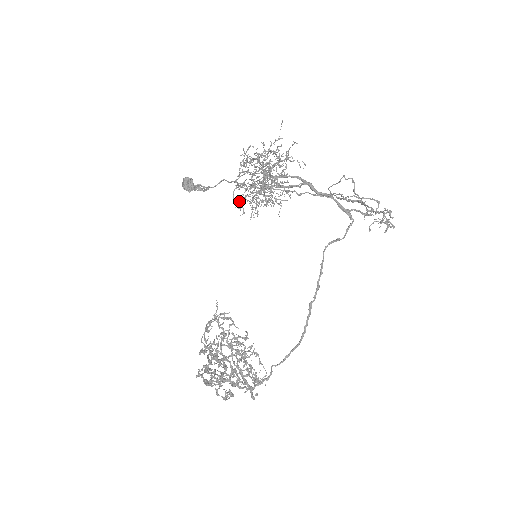
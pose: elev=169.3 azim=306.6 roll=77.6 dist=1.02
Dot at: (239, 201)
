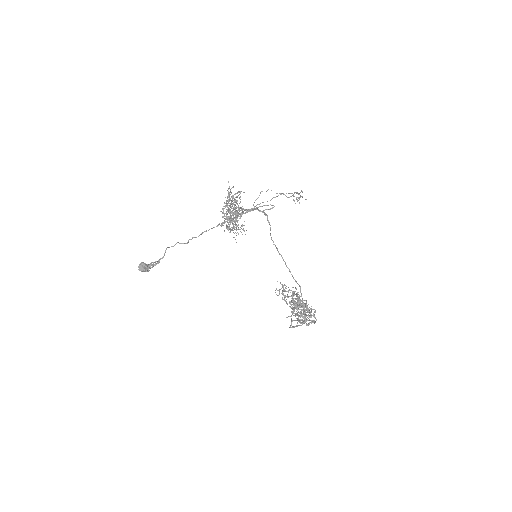
Dot at: occluded
